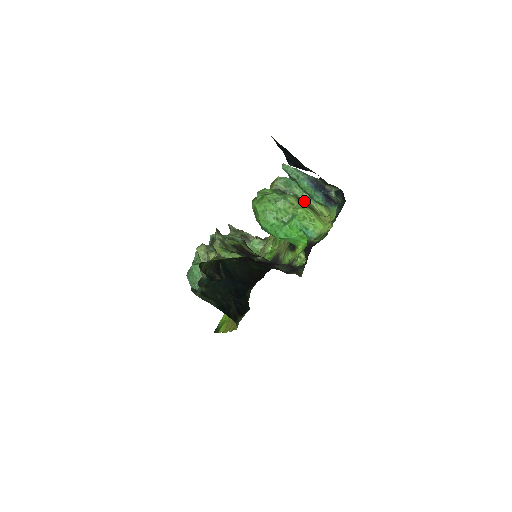
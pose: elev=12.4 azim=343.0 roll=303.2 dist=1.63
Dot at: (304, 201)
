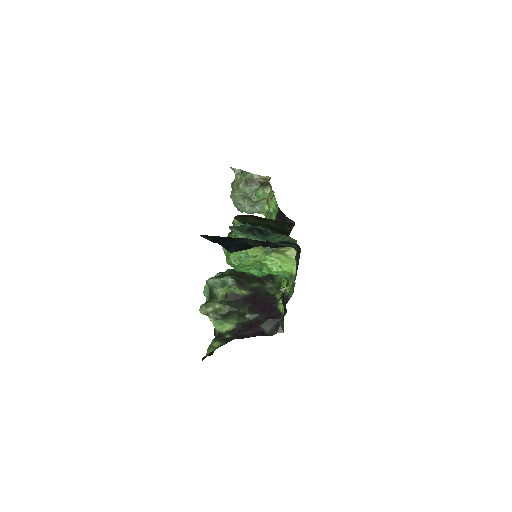
Dot at: occluded
